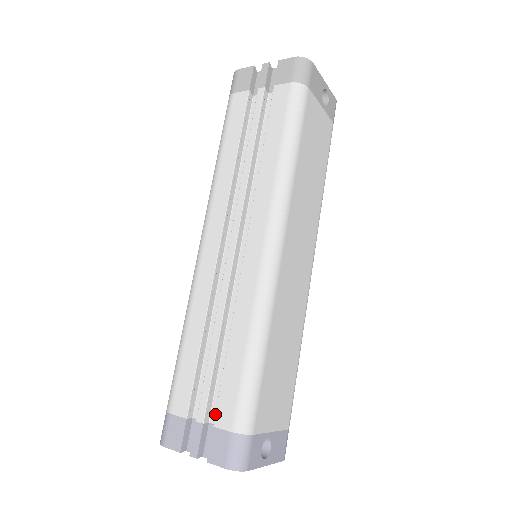
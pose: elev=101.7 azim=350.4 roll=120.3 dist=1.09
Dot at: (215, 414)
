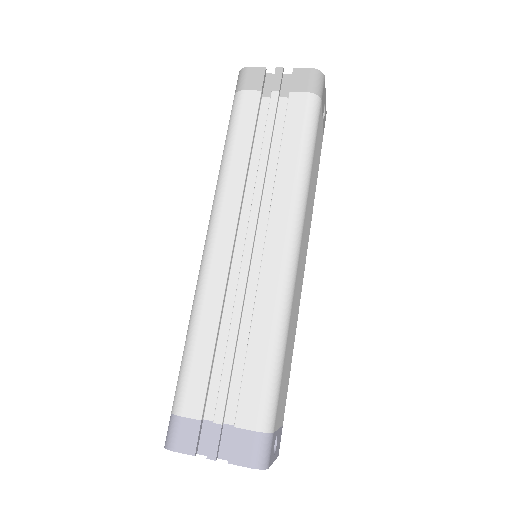
Dot at: (236, 414)
